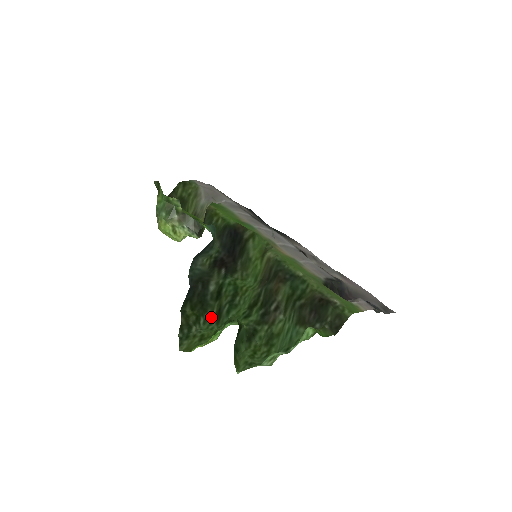
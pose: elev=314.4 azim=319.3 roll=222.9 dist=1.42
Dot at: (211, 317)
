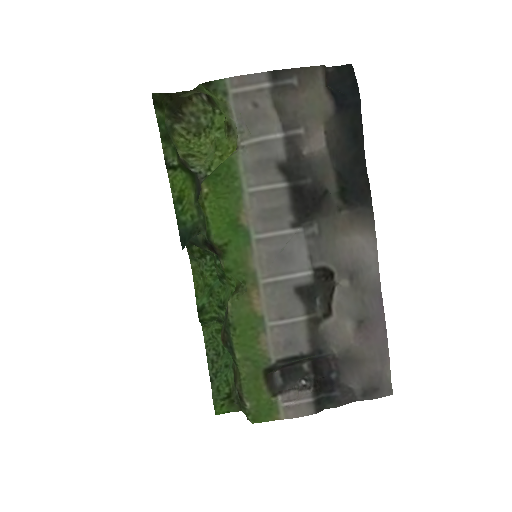
Dot at: occluded
